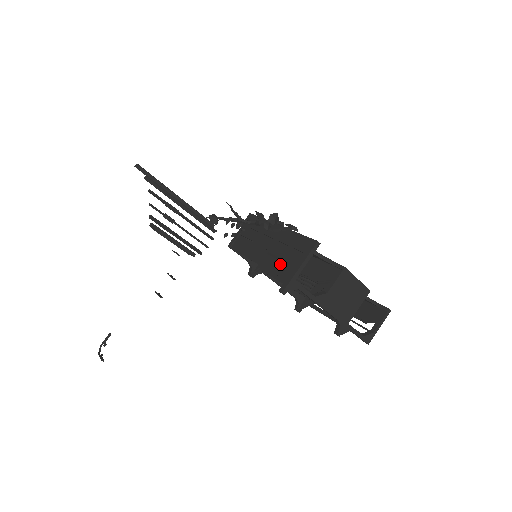
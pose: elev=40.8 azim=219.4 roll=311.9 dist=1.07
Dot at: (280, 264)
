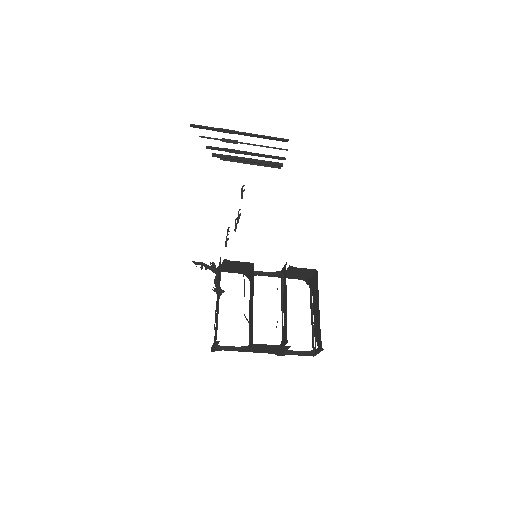
Dot at: (214, 329)
